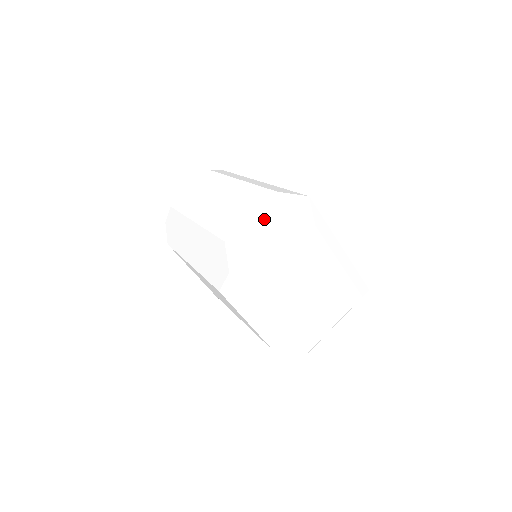
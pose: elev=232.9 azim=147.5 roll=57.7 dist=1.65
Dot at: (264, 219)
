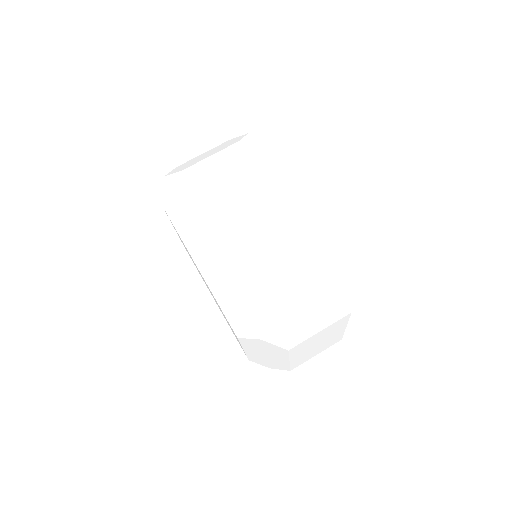
Dot at: (311, 294)
